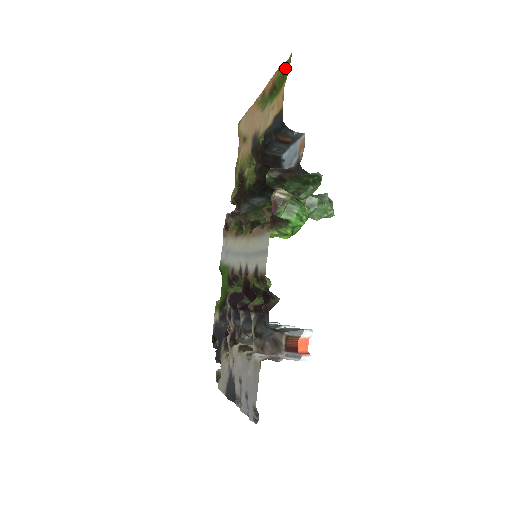
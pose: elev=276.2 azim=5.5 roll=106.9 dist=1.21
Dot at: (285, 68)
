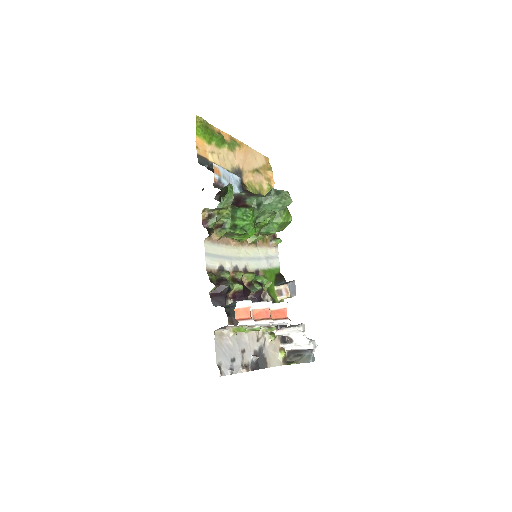
Dot at: (206, 124)
